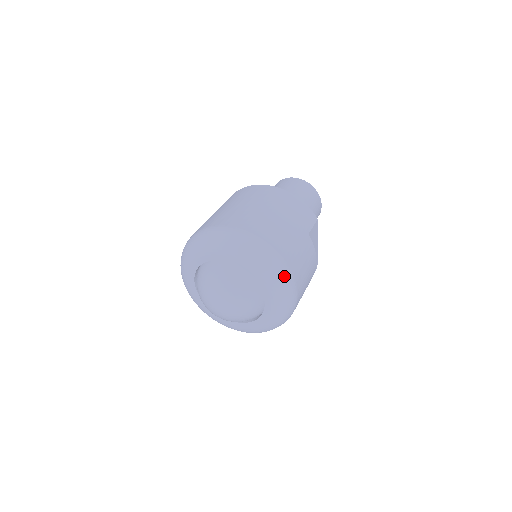
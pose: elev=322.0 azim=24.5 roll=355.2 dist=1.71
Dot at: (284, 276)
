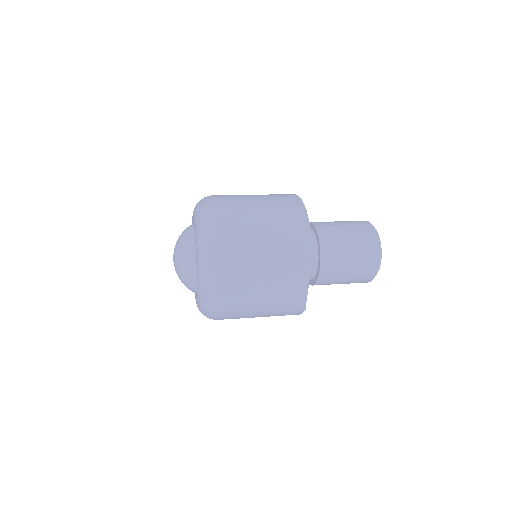
Dot at: (210, 262)
